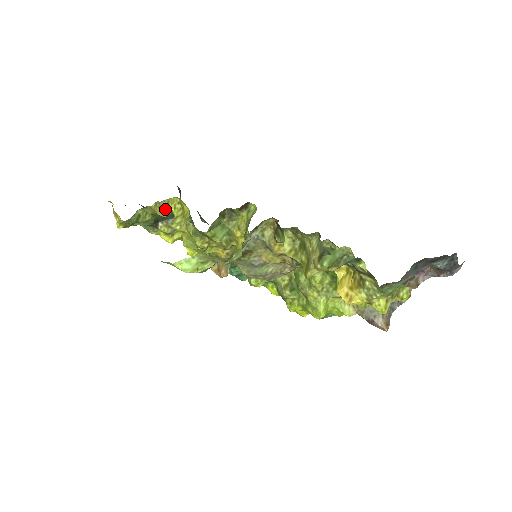
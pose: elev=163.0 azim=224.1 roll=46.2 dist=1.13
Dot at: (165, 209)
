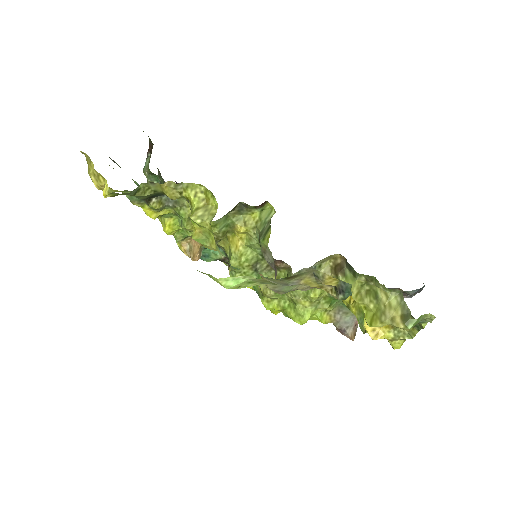
Dot at: (180, 192)
